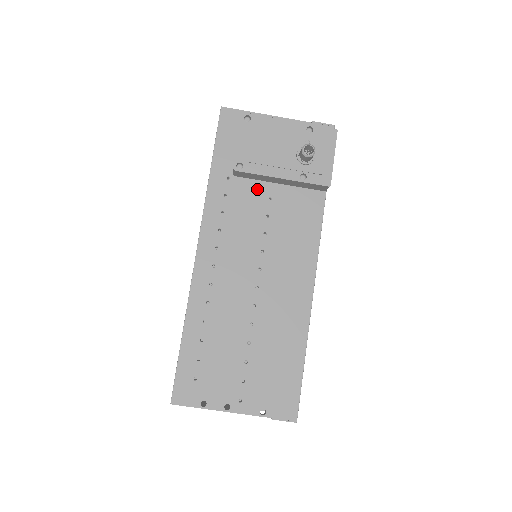
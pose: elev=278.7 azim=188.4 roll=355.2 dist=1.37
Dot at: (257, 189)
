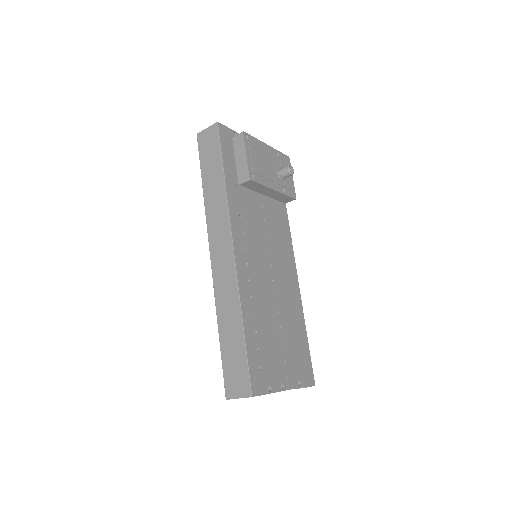
Dot at: (254, 198)
